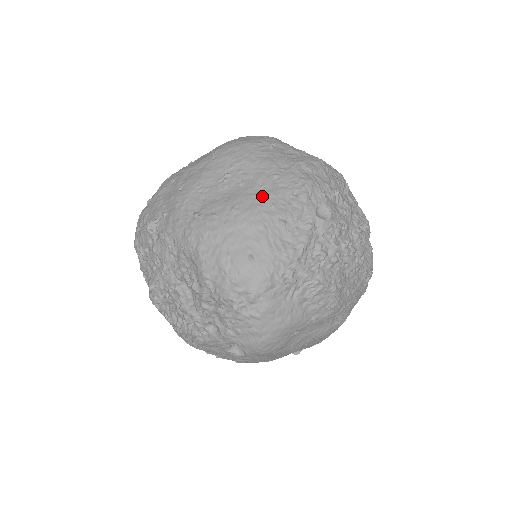
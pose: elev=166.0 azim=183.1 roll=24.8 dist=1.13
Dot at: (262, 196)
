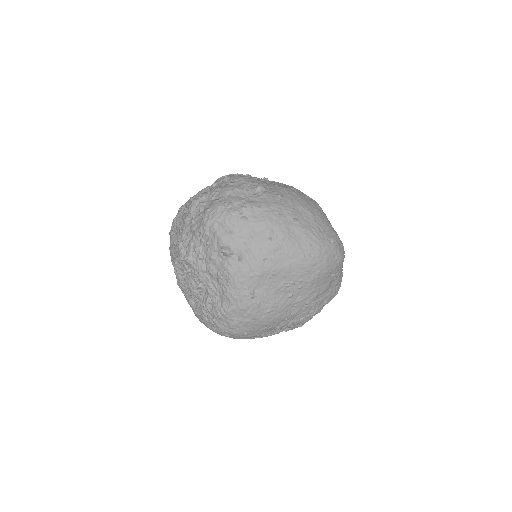
Dot at: (288, 312)
